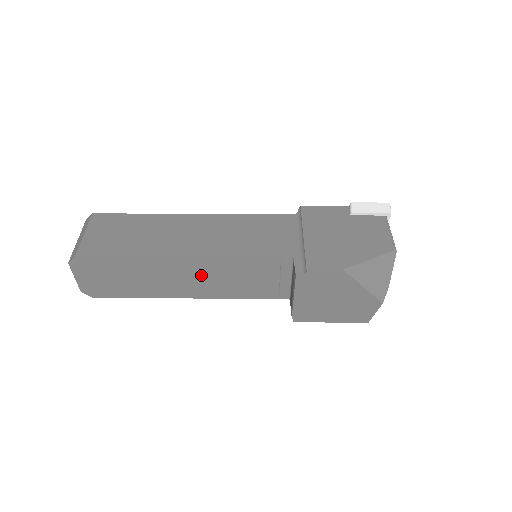
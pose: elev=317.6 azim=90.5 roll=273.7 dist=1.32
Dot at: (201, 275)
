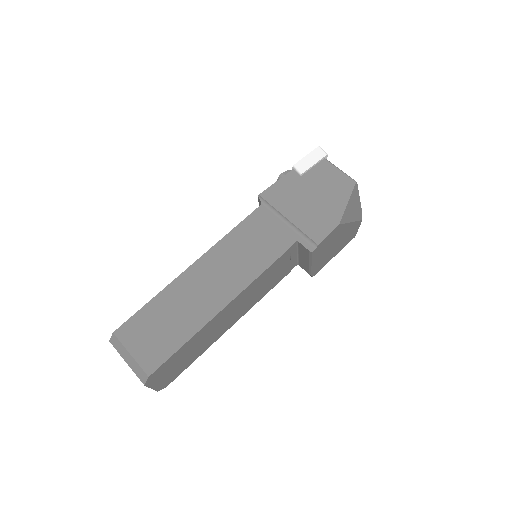
Dot at: (240, 305)
